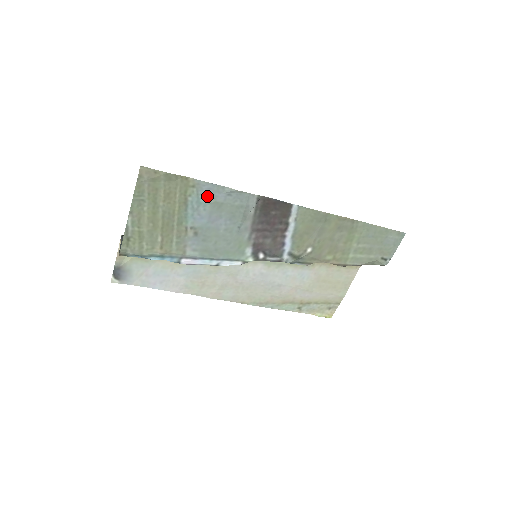
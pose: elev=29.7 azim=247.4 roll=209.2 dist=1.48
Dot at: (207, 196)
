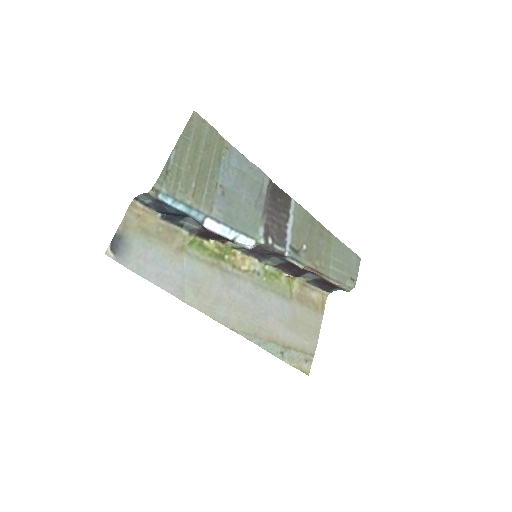
Dot at: (235, 162)
